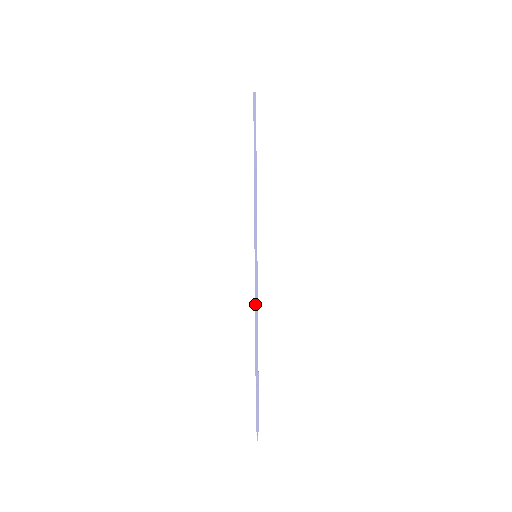
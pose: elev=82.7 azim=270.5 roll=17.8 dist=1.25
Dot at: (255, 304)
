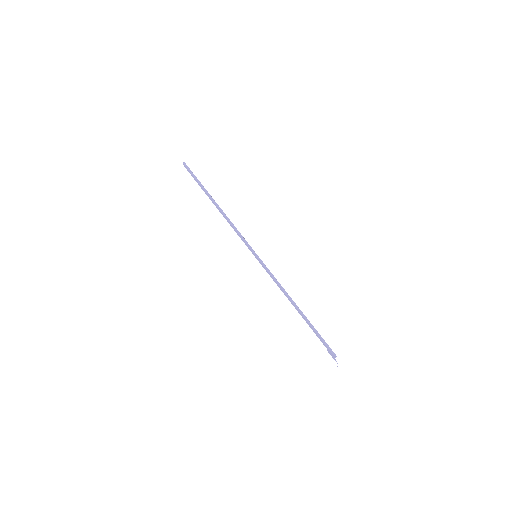
Dot at: (277, 283)
